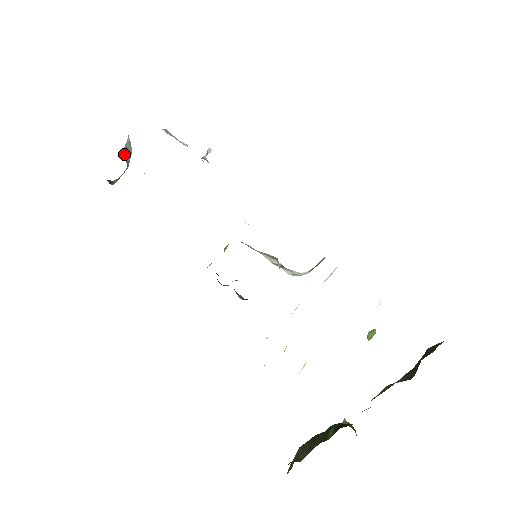
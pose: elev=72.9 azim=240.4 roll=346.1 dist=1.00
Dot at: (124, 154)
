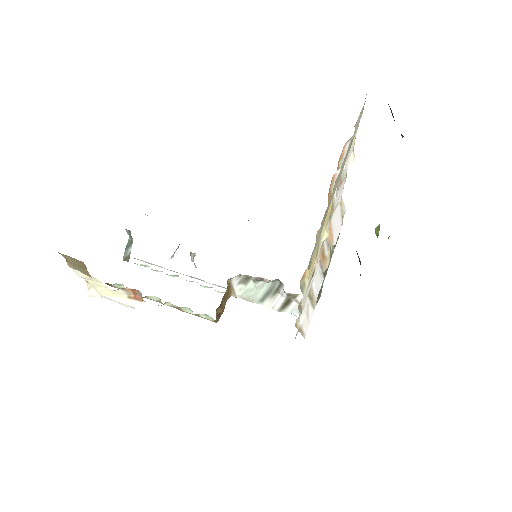
Dot at: (125, 255)
